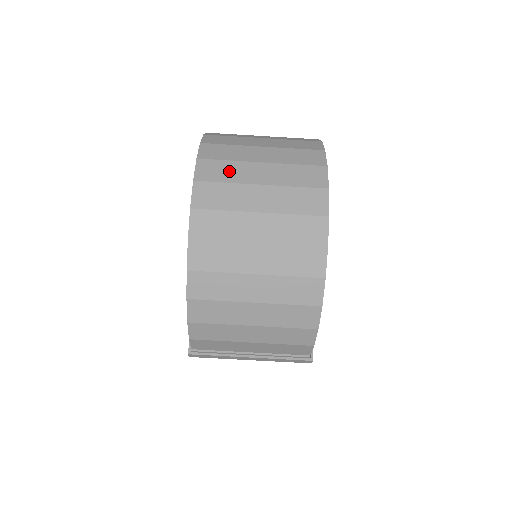
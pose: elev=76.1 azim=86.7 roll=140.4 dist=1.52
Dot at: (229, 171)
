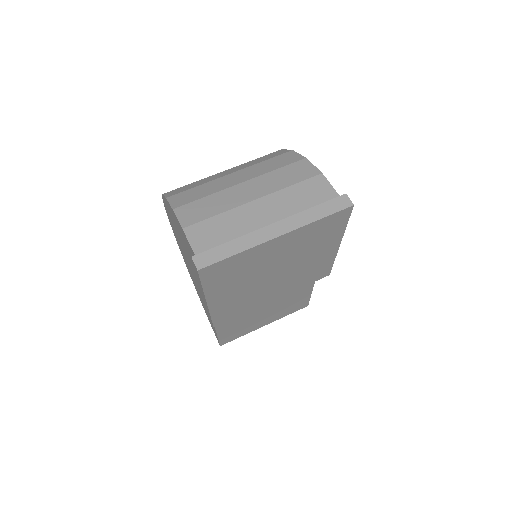
Dot at: occluded
